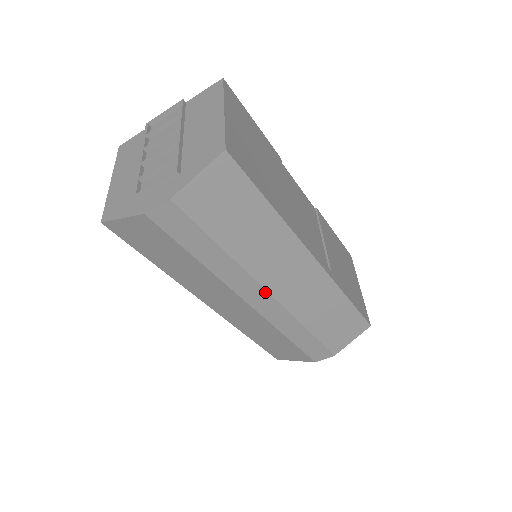
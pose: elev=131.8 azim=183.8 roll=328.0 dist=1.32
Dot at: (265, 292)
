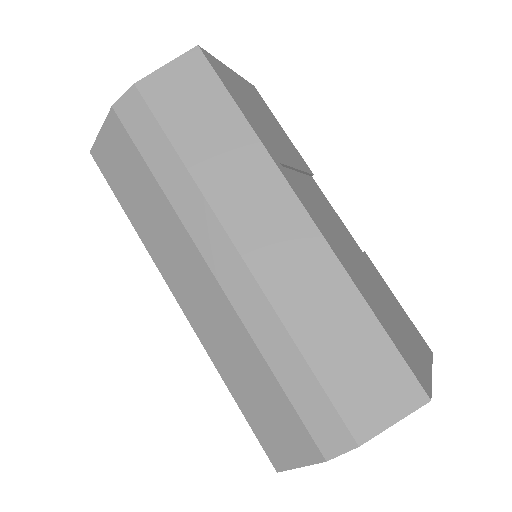
Dot at: (231, 245)
